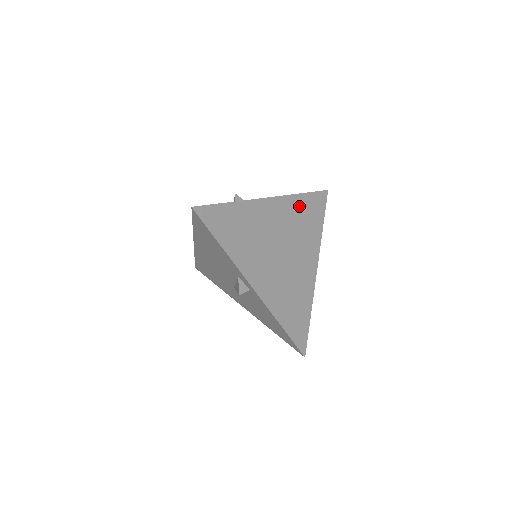
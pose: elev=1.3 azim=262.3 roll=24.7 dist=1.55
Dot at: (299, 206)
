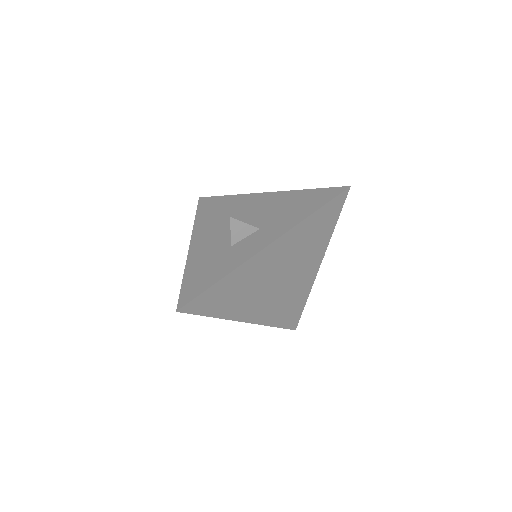
Dot at: (306, 229)
